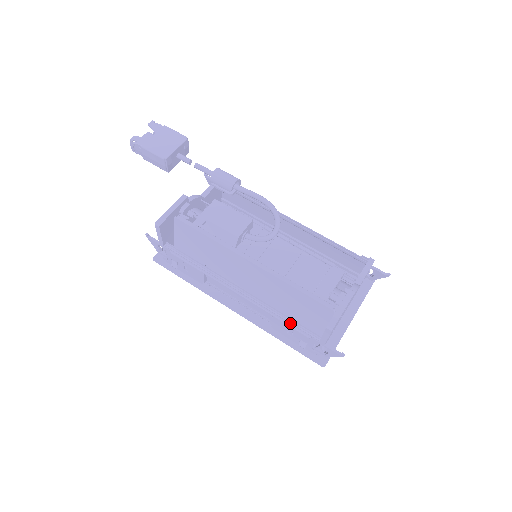
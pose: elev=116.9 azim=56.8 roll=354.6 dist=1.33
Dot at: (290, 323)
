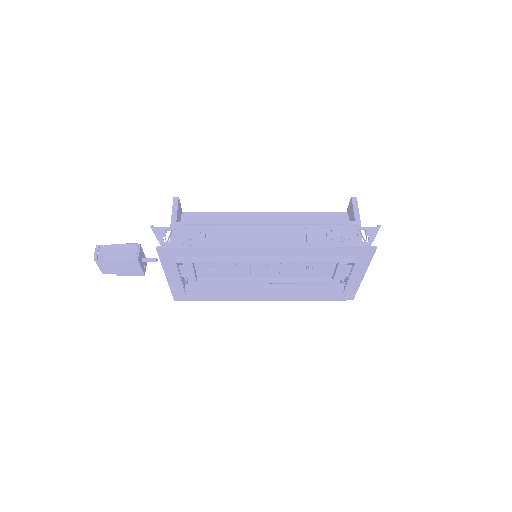
Dot at: (324, 226)
